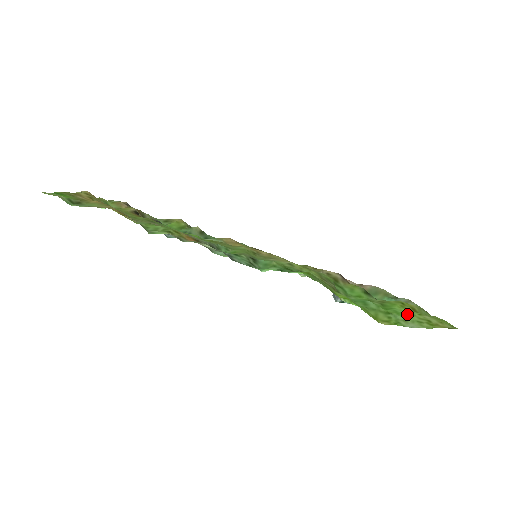
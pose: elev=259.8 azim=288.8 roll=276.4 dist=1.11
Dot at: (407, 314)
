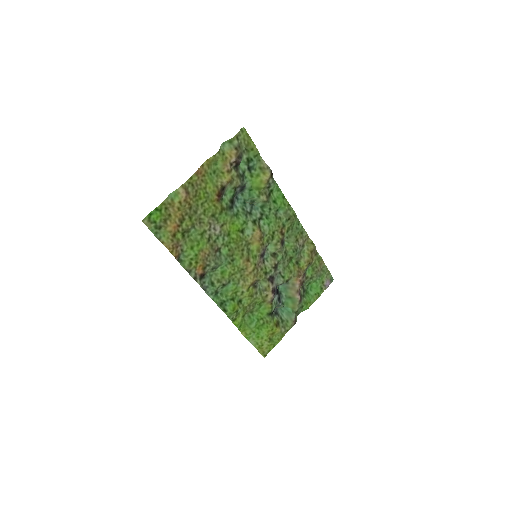
Dot at: (260, 337)
